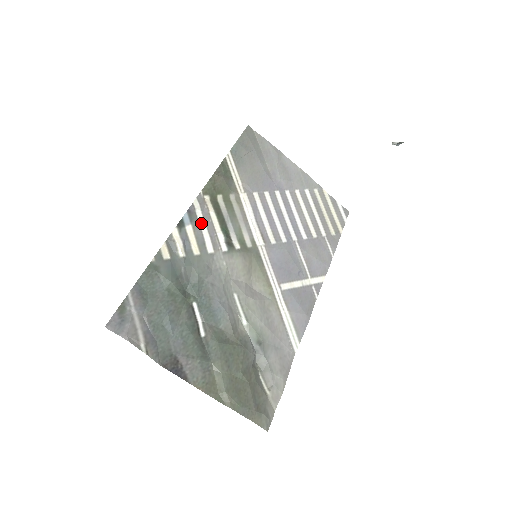
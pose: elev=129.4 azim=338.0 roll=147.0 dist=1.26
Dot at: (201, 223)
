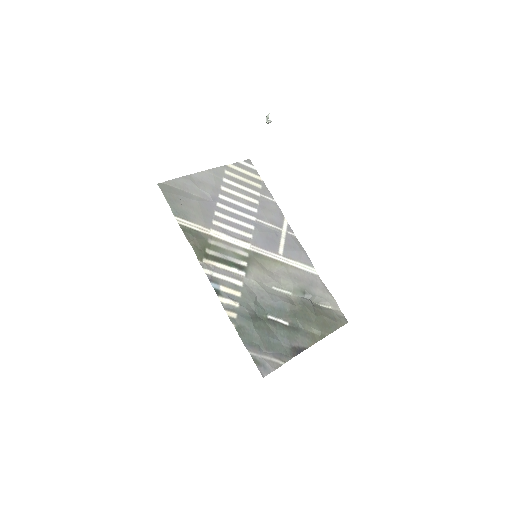
Dot at: (221, 278)
